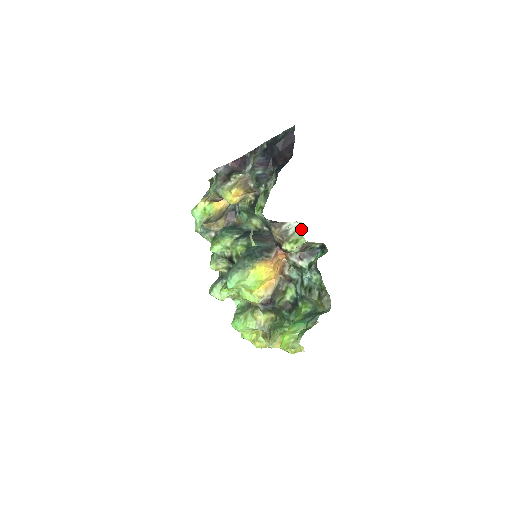
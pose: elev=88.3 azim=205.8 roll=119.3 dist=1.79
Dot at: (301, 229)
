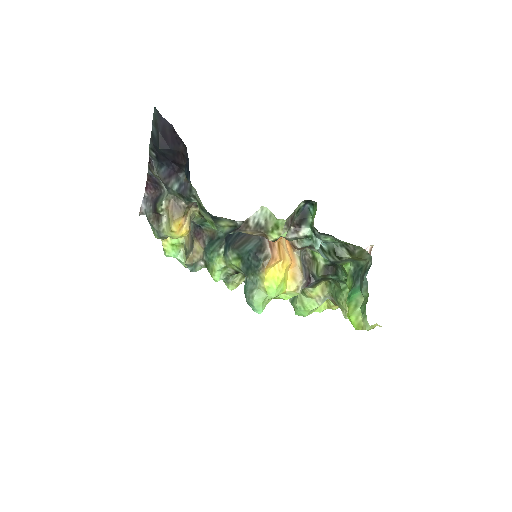
Dot at: (269, 212)
